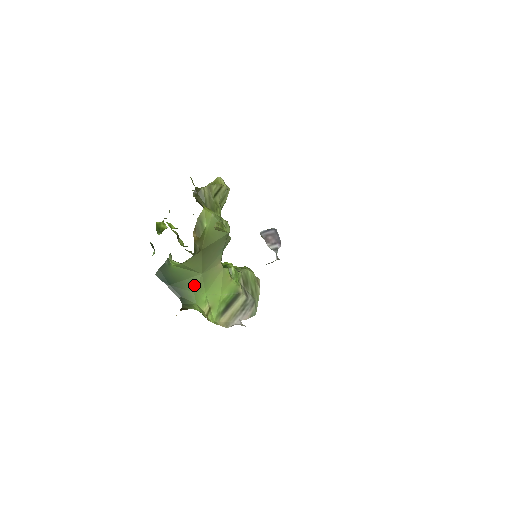
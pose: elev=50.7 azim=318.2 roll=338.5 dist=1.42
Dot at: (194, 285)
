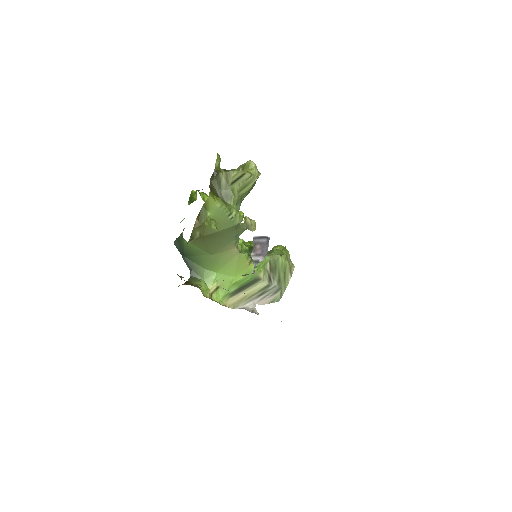
Dot at: (205, 263)
